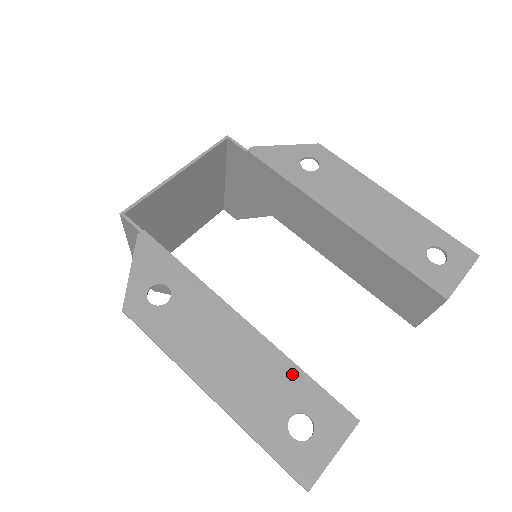
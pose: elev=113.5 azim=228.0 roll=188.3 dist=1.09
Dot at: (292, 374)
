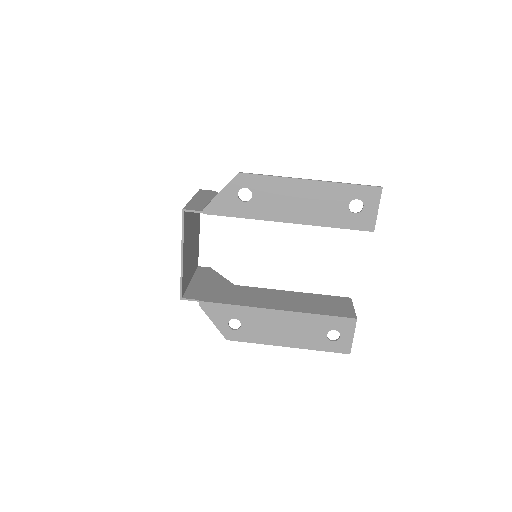
Dot at: (316, 319)
